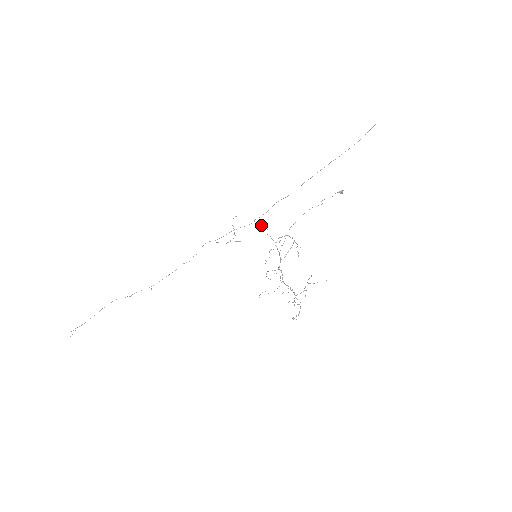
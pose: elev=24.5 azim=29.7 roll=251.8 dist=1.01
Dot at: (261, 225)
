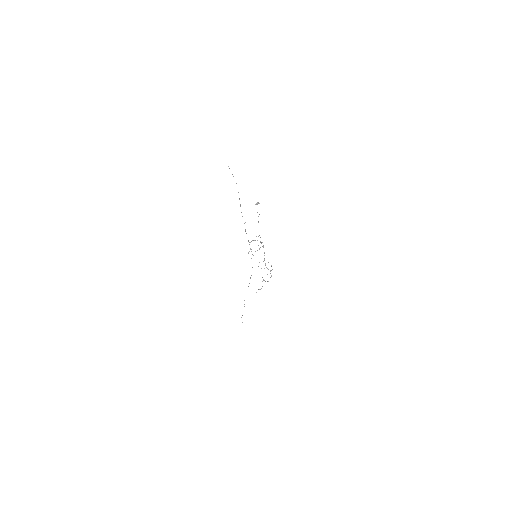
Dot at: occluded
